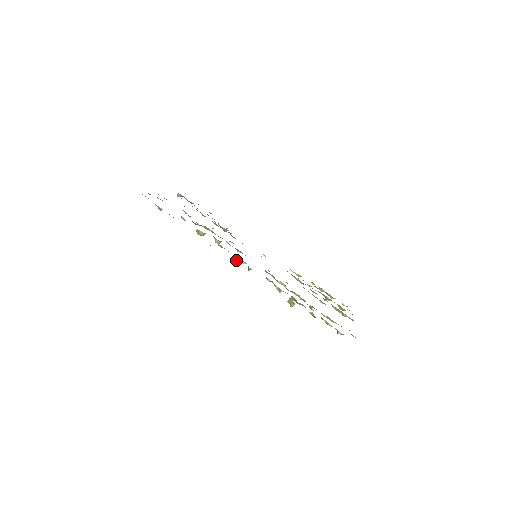
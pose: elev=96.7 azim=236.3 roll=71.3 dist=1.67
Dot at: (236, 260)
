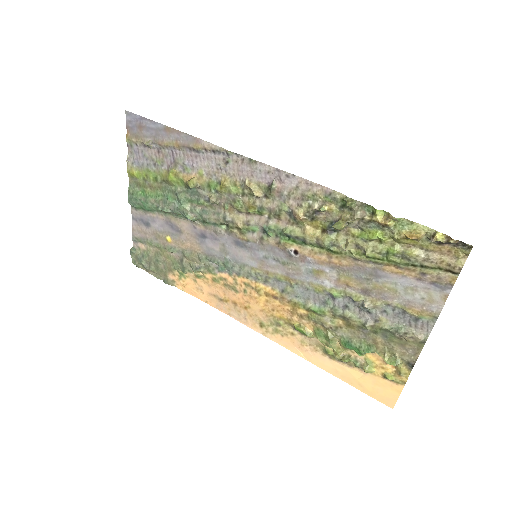
Dot at: (250, 186)
